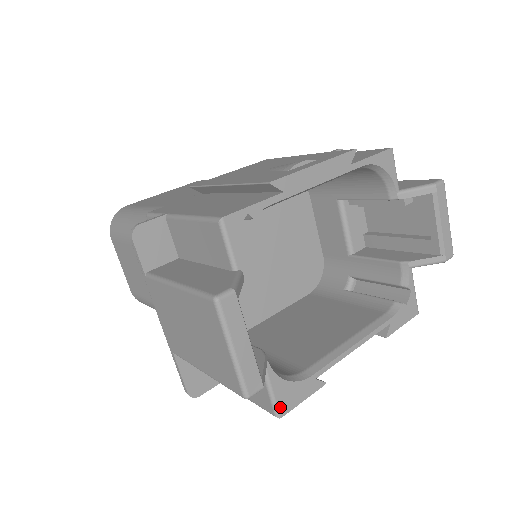
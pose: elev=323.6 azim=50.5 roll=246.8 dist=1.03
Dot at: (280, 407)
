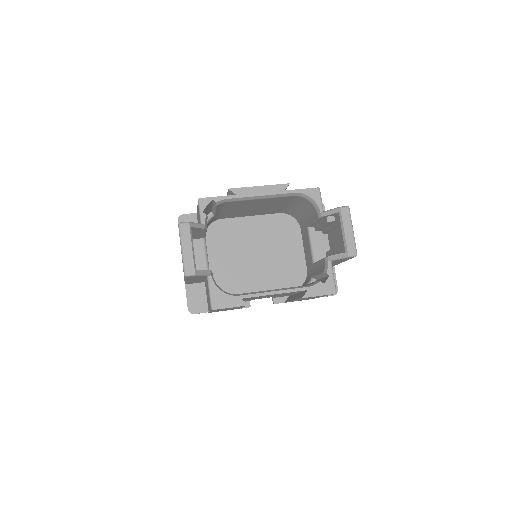
Dot at: (214, 303)
